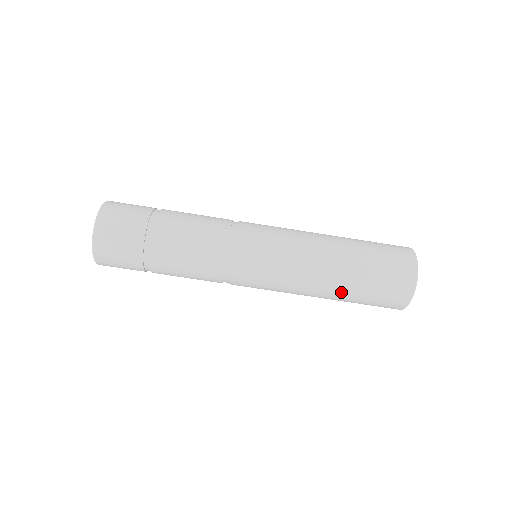
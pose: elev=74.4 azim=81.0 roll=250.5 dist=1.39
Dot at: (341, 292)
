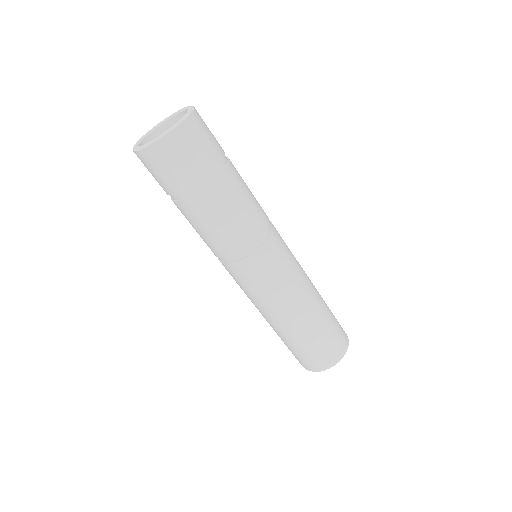
Dot at: (277, 332)
